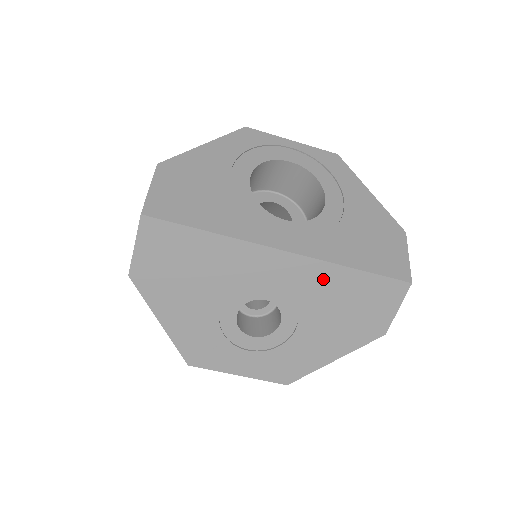
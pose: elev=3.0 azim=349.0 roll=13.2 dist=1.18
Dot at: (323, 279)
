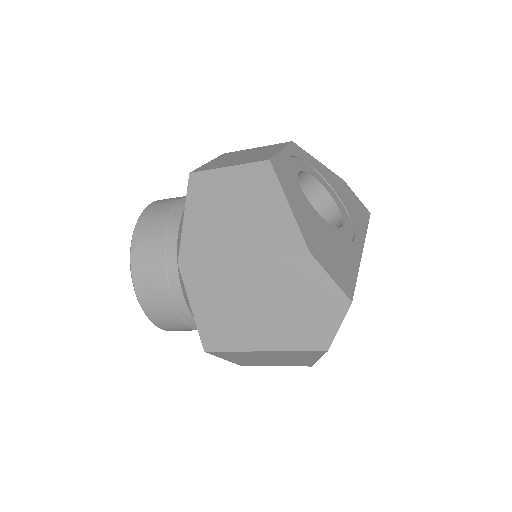
Dot at: occluded
